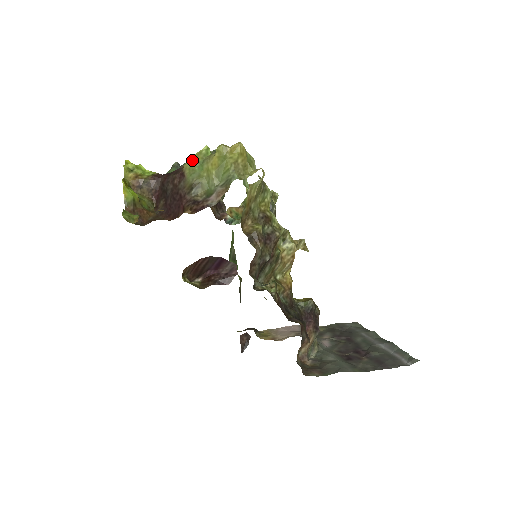
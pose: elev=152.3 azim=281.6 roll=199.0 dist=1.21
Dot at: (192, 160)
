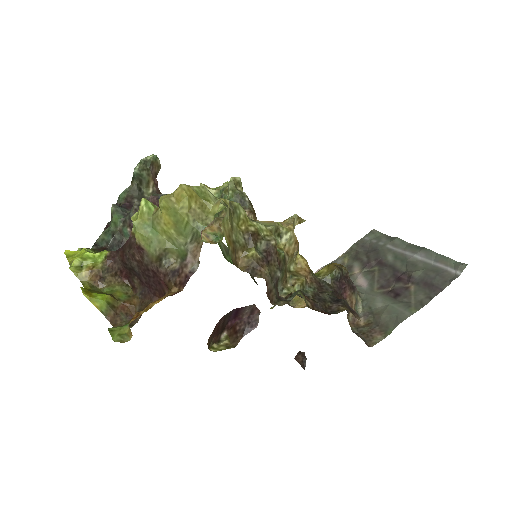
Dot at: (139, 228)
